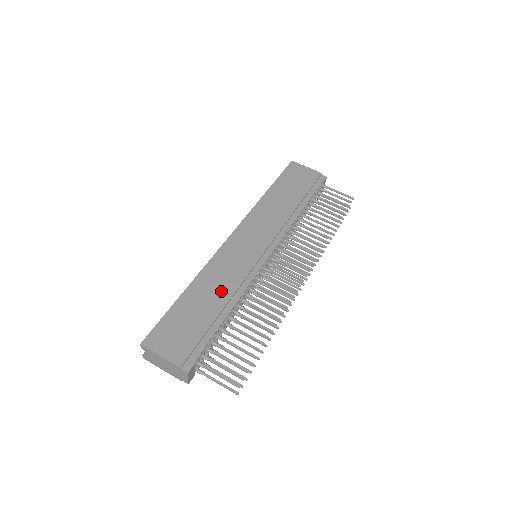
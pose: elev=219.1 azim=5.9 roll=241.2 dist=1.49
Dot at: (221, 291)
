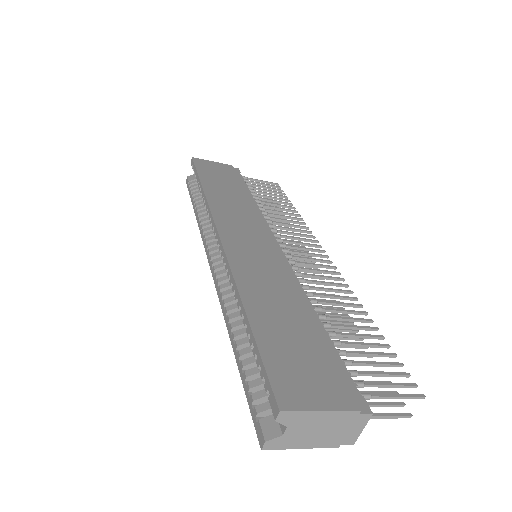
Dot at: (284, 296)
